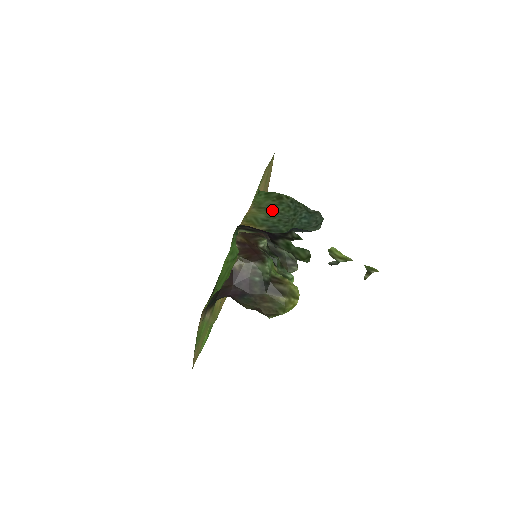
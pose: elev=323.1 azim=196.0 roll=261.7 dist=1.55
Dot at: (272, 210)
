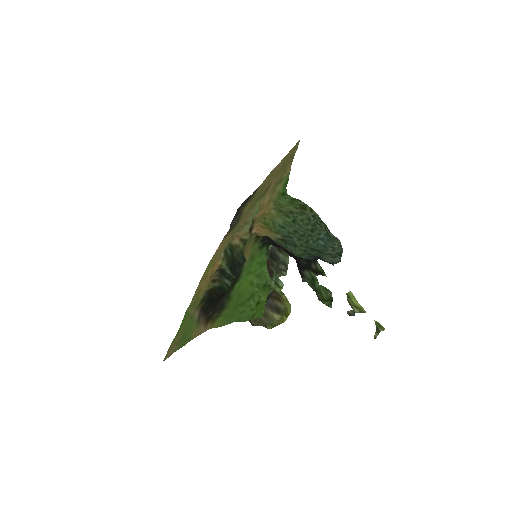
Dot at: (290, 217)
